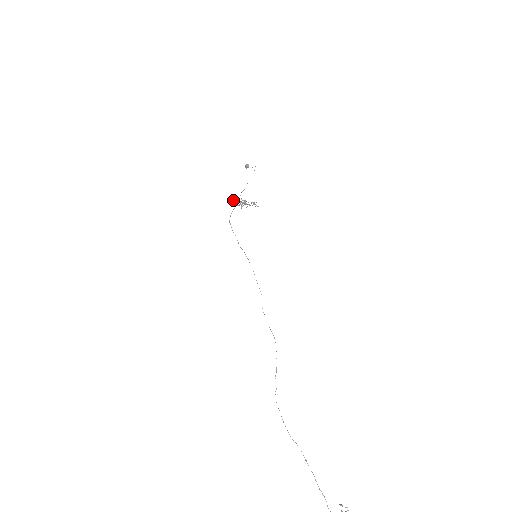
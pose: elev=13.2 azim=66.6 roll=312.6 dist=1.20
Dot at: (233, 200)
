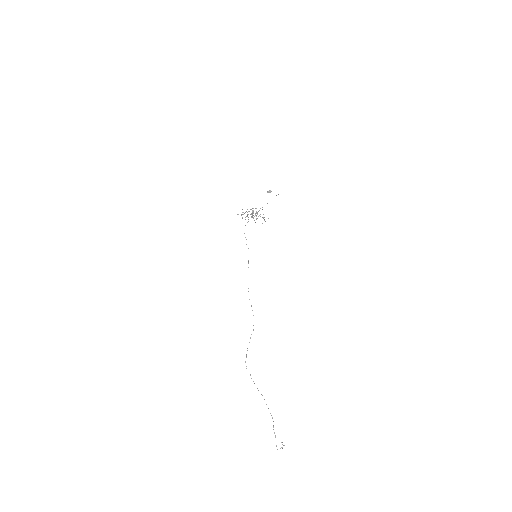
Dot at: occluded
